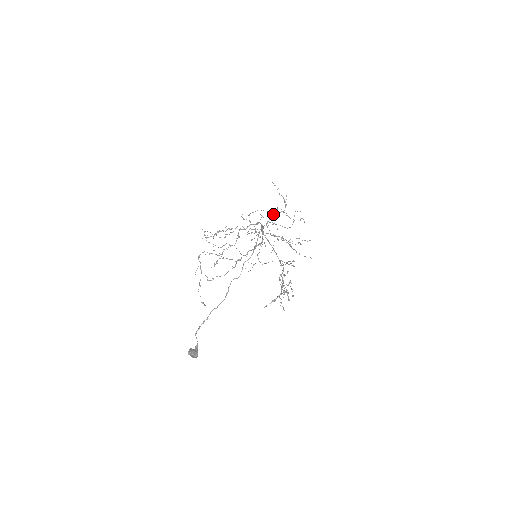
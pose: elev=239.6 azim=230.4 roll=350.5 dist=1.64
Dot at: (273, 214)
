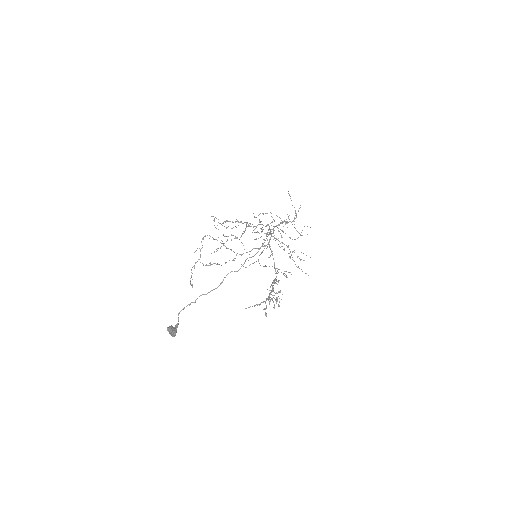
Dot at: occluded
